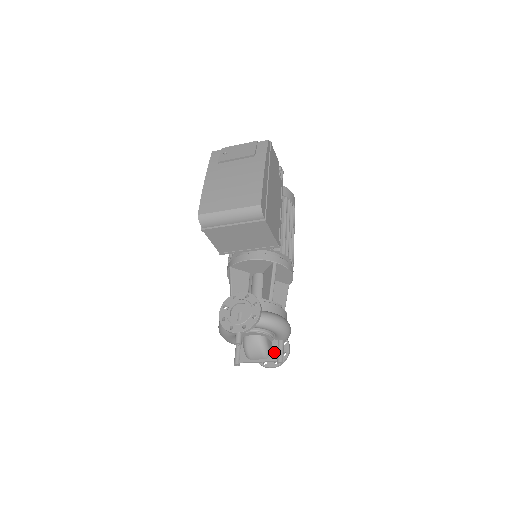
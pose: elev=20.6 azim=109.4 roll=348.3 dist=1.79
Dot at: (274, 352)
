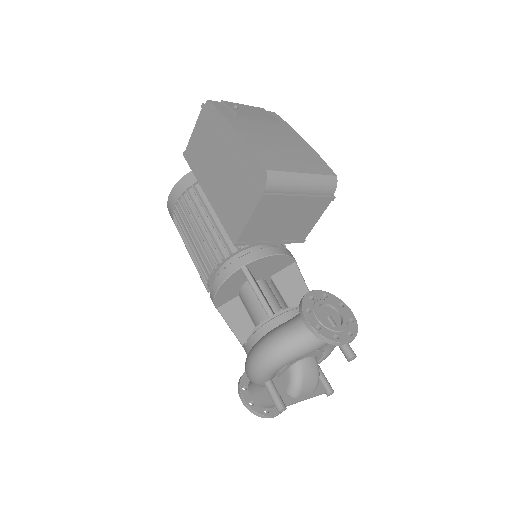
Dot at: occluded
